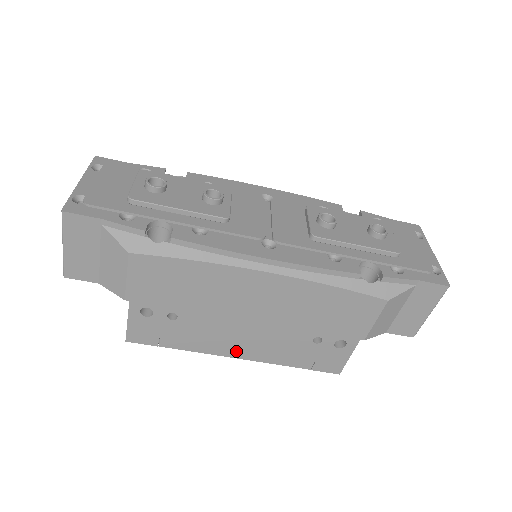
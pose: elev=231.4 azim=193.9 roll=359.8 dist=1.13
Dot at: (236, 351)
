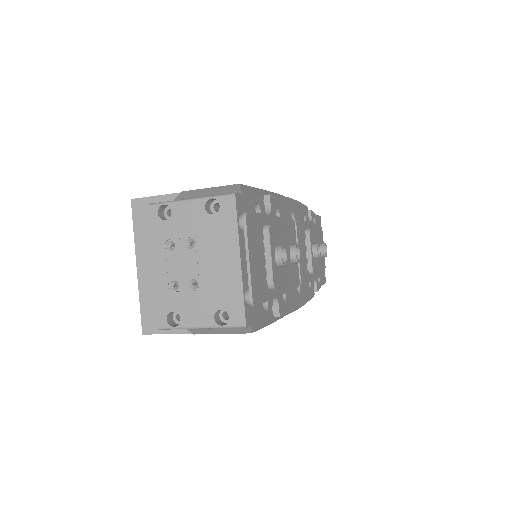
Dot at: occluded
